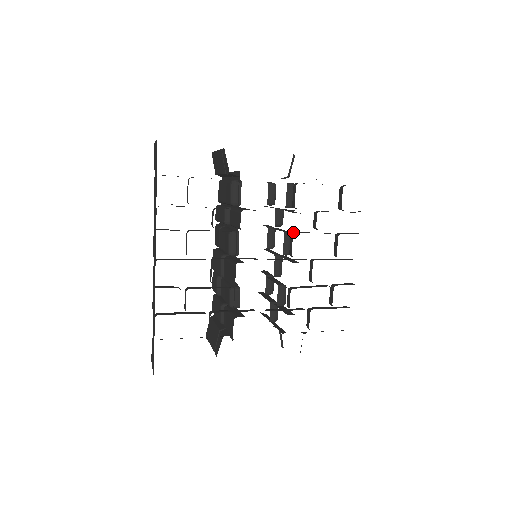
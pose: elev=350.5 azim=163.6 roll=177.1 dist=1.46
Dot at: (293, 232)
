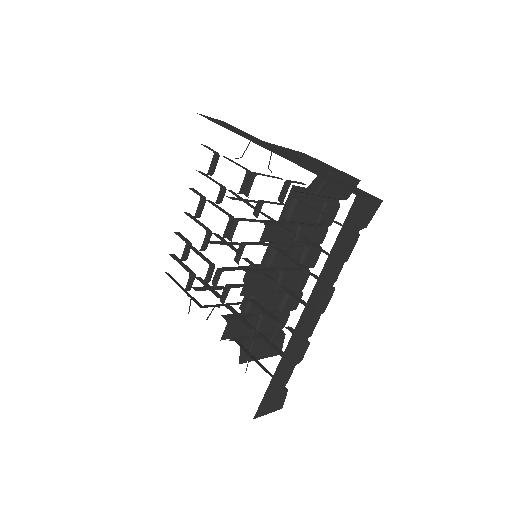
Dot at: (274, 246)
